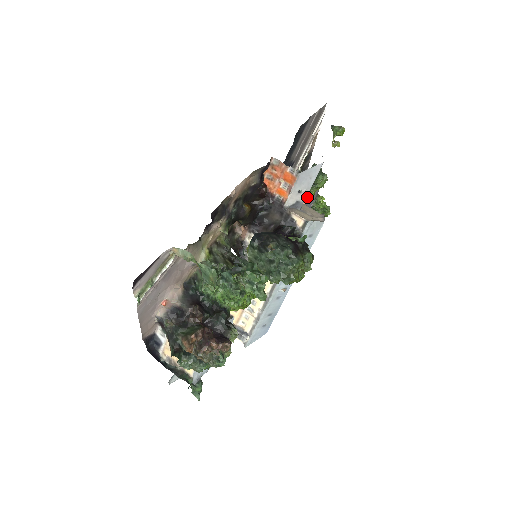
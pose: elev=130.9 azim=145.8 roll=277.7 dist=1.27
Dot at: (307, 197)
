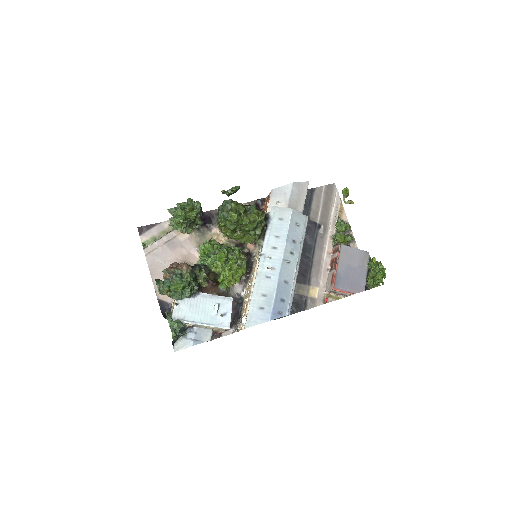
Dot at: (339, 247)
